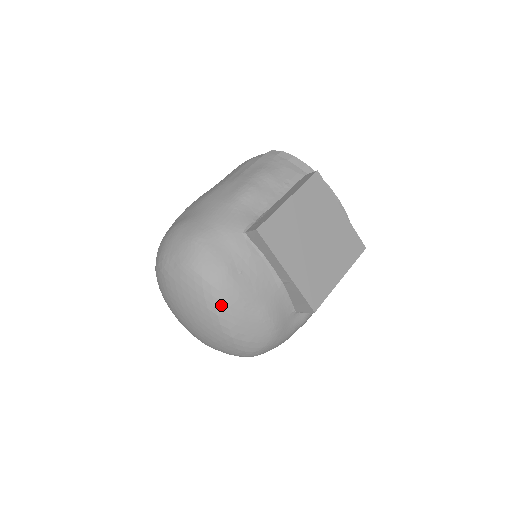
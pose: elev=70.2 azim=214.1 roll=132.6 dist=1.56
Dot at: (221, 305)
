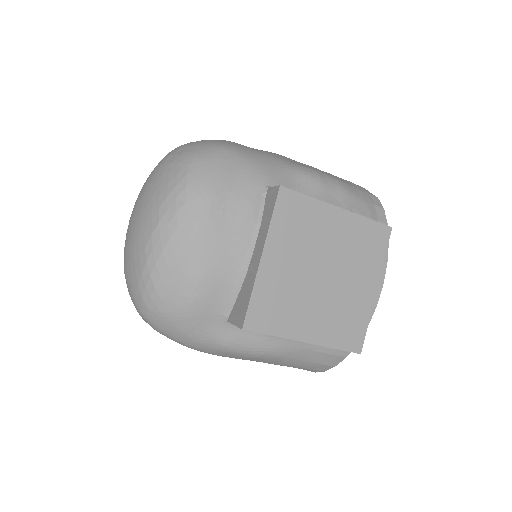
Dot at: (172, 216)
